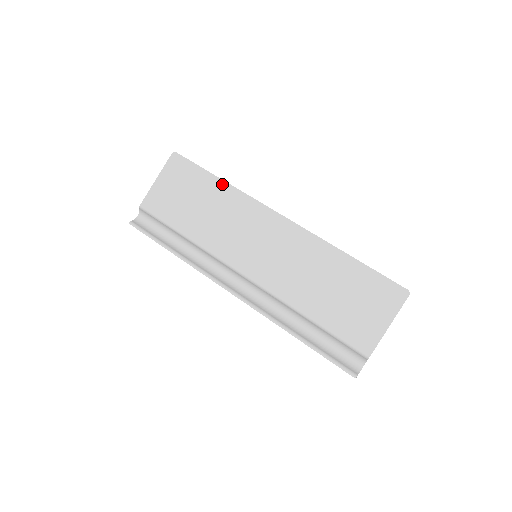
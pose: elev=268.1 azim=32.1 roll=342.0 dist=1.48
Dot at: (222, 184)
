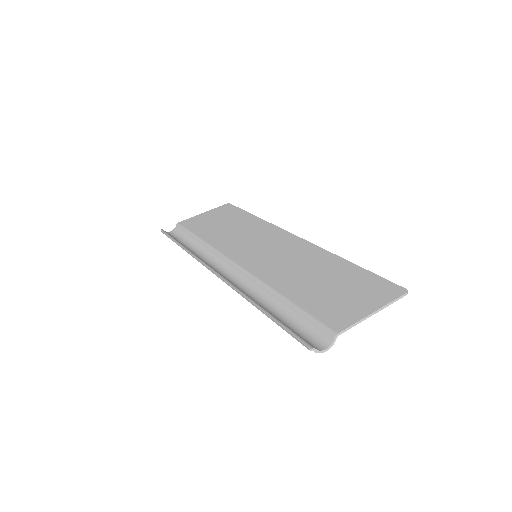
Dot at: (255, 218)
